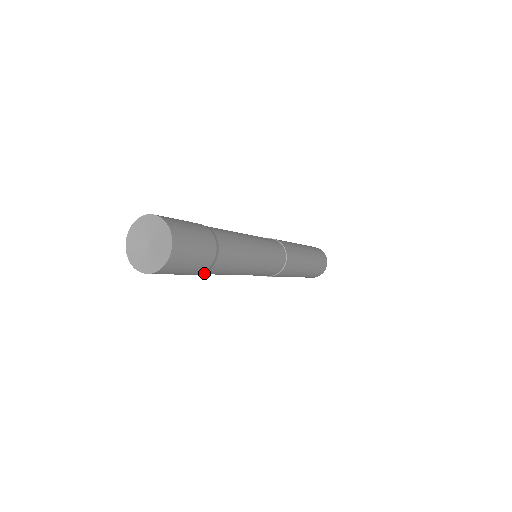
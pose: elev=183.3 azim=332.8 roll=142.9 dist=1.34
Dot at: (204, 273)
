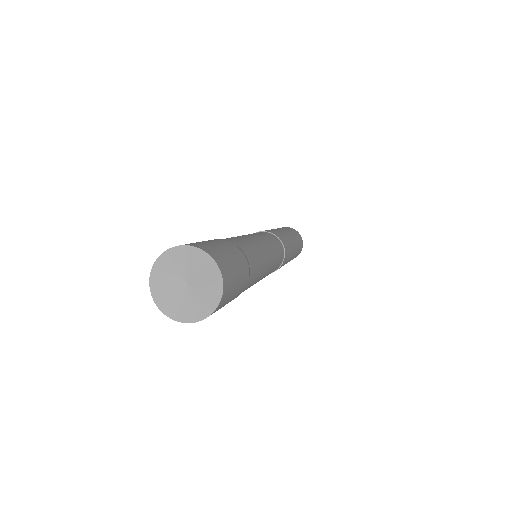
Dot at: occluded
